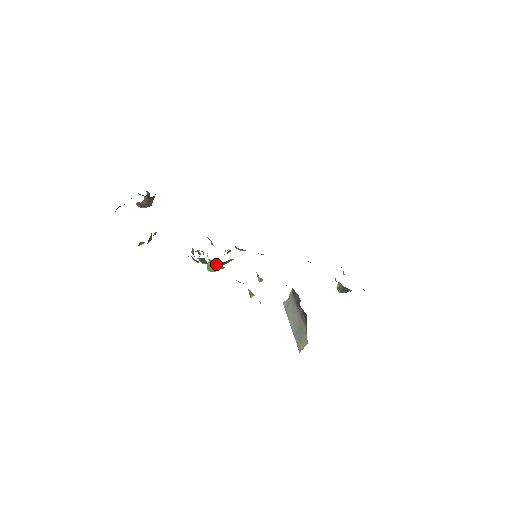
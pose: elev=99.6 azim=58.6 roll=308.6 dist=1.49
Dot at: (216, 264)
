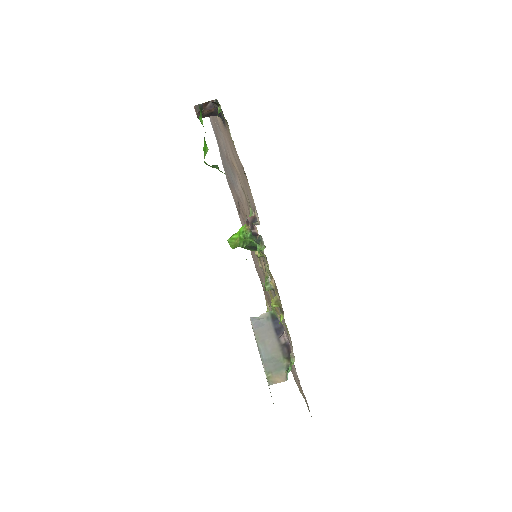
Dot at: occluded
